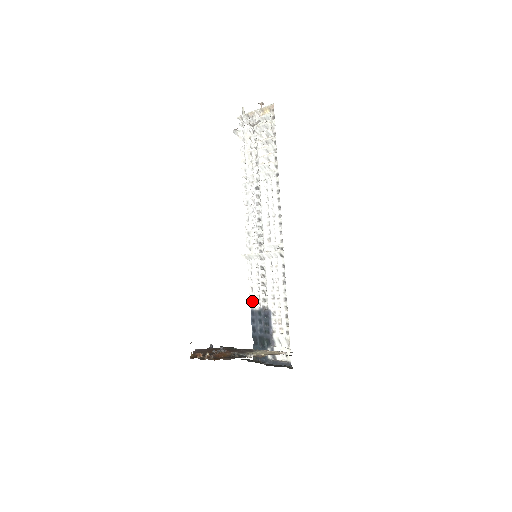
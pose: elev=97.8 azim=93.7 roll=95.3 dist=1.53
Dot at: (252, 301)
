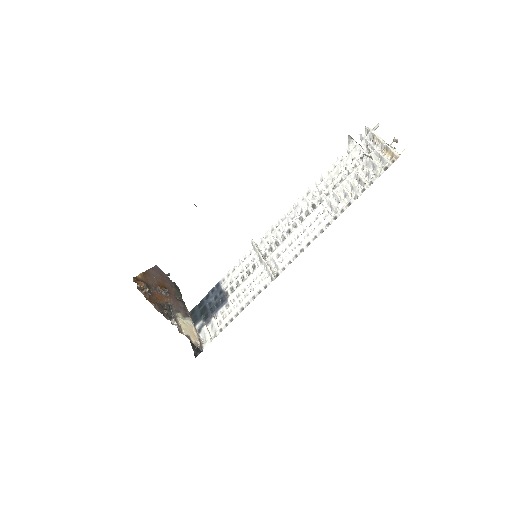
Dot at: (225, 278)
